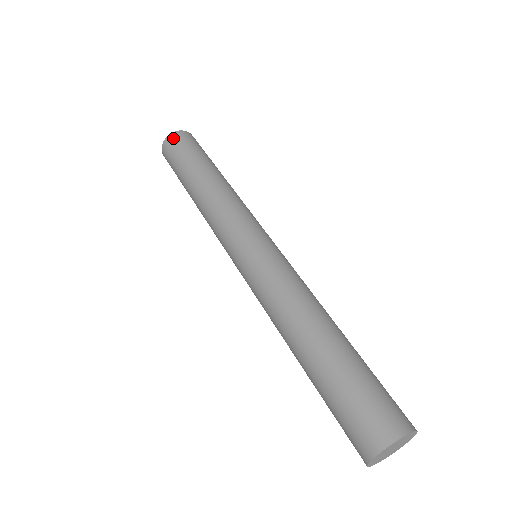
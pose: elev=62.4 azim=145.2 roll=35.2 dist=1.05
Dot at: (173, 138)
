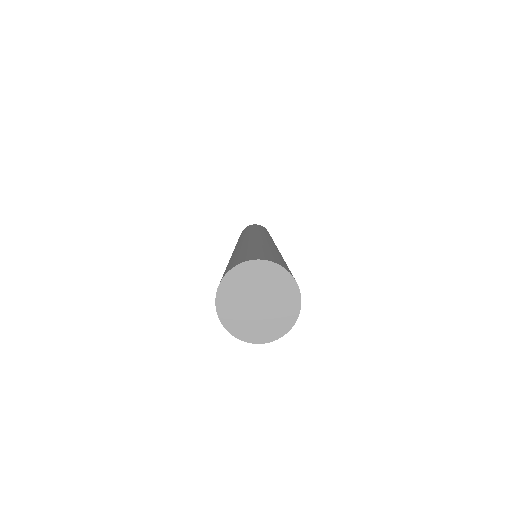
Dot at: (259, 225)
